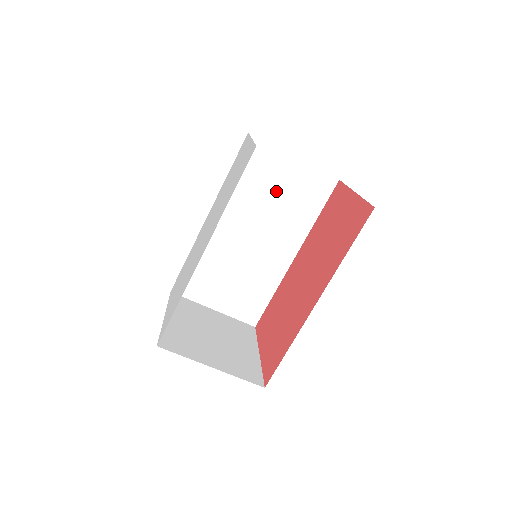
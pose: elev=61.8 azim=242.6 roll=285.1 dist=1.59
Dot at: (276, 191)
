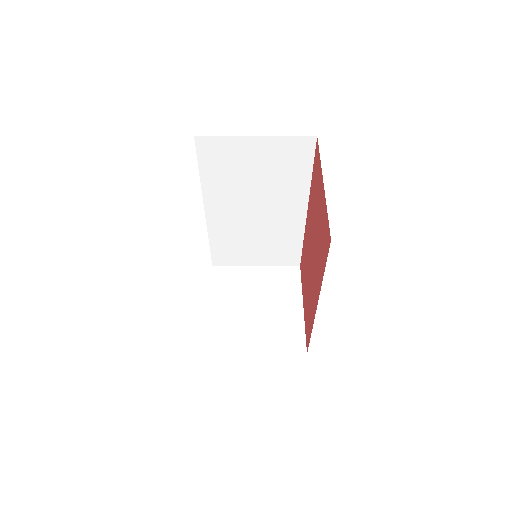
Dot at: (255, 171)
